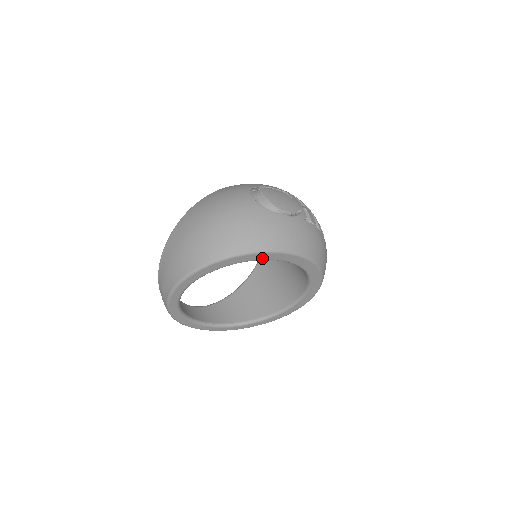
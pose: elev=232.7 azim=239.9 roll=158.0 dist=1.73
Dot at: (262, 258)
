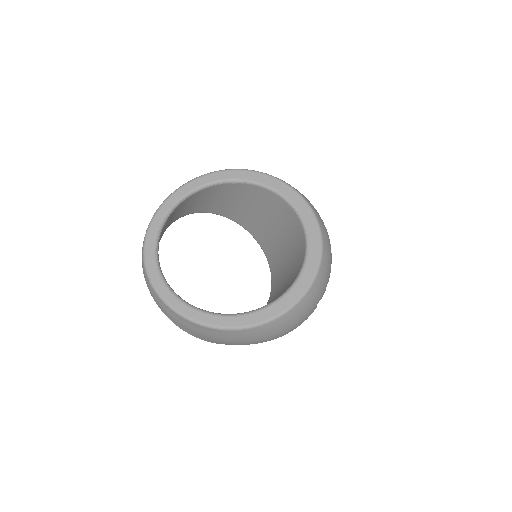
Dot at: (273, 186)
